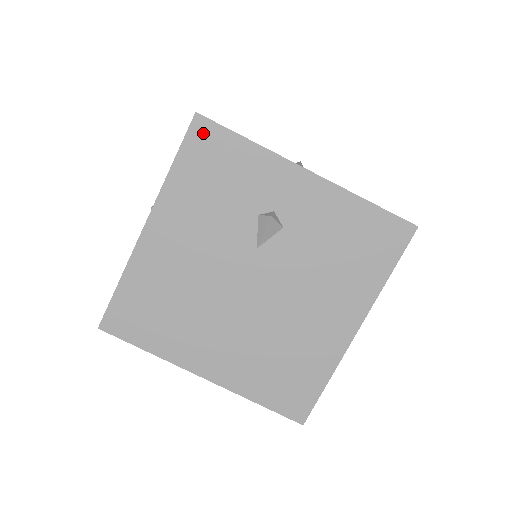
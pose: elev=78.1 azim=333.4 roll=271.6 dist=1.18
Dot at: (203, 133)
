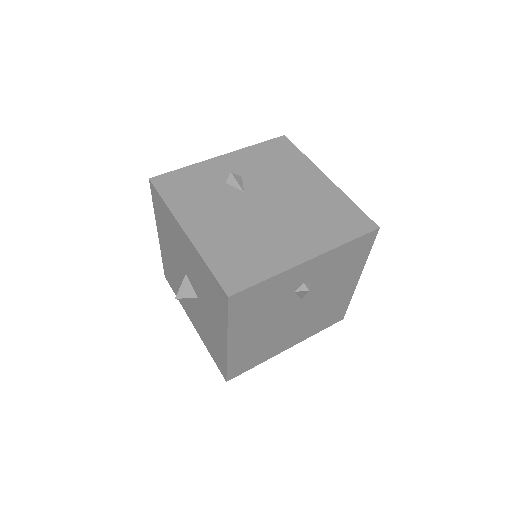
Dot at: (162, 181)
